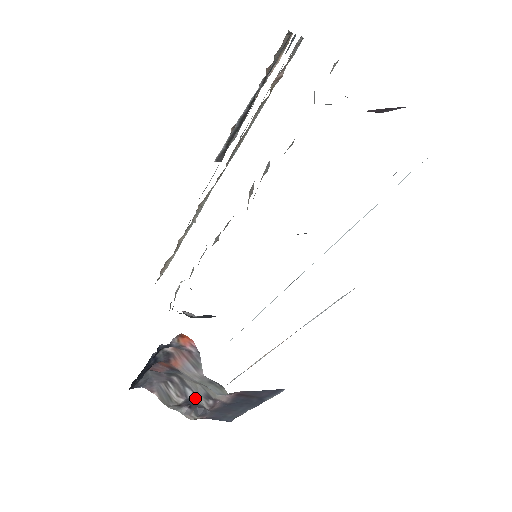
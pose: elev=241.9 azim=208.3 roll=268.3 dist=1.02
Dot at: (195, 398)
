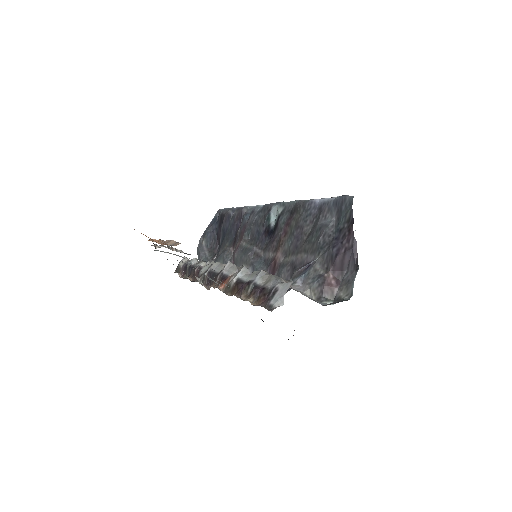
Dot at: occluded
